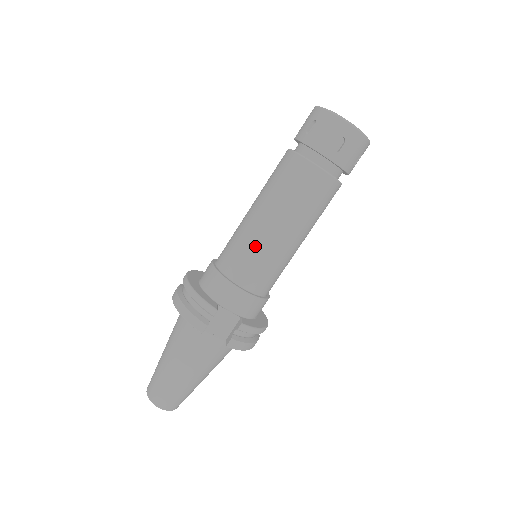
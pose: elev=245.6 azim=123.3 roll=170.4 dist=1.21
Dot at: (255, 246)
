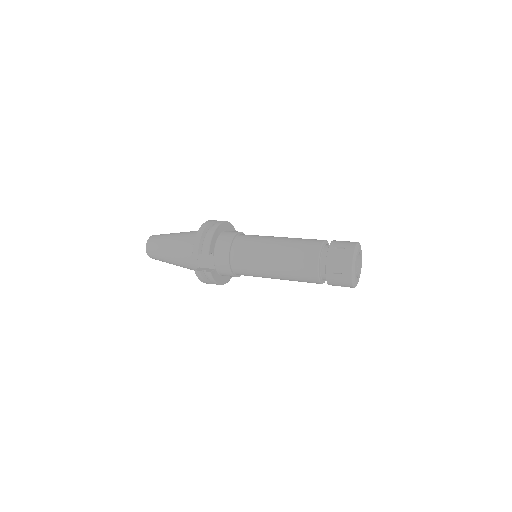
Dot at: (256, 255)
